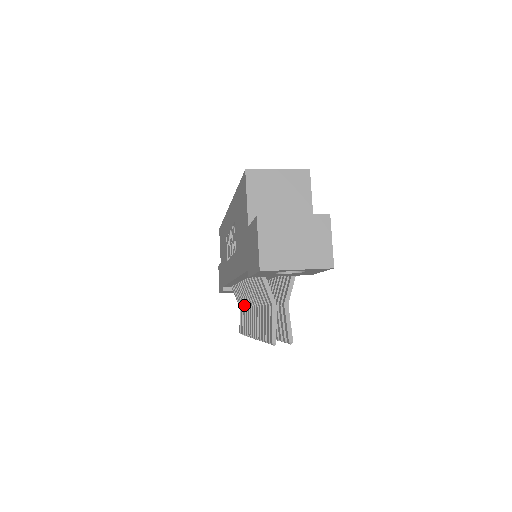
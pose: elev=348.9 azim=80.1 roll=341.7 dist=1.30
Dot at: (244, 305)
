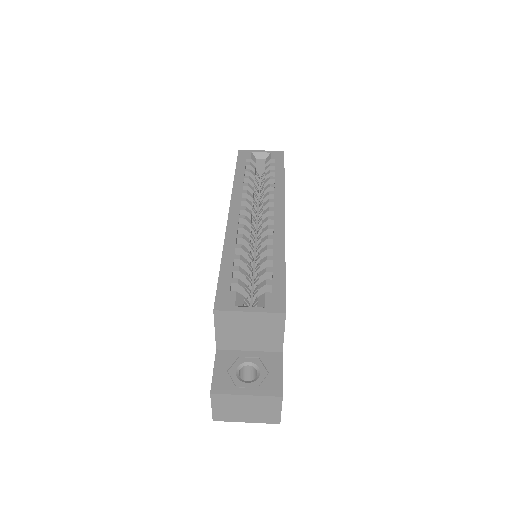
Dot at: occluded
